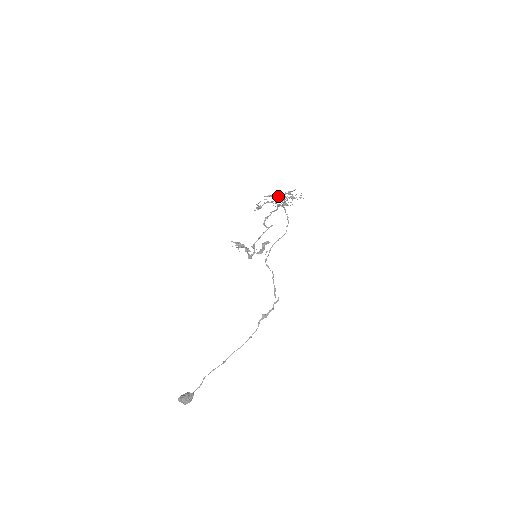
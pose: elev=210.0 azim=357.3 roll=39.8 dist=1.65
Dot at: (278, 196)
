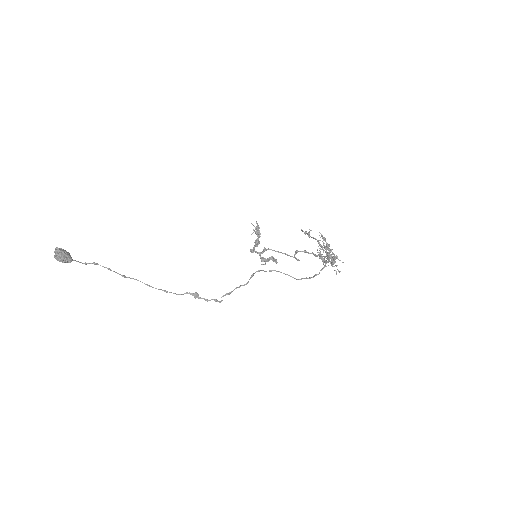
Dot at: (329, 248)
